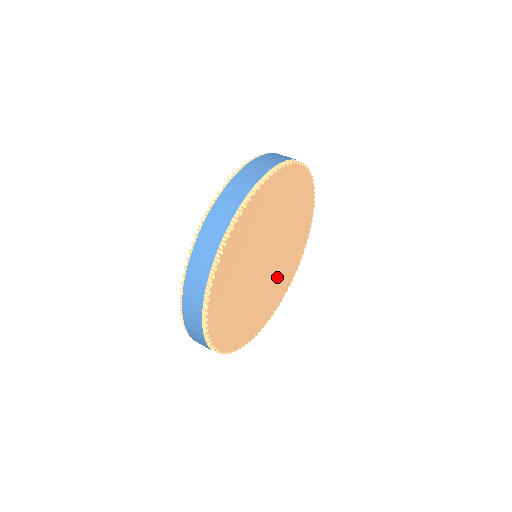
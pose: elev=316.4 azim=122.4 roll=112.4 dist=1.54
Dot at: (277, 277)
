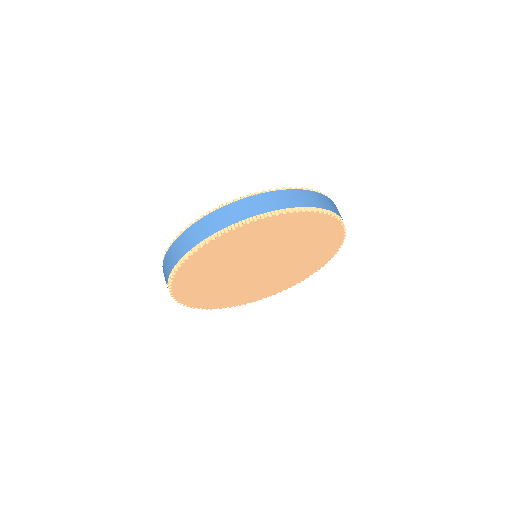
Dot at: (267, 281)
